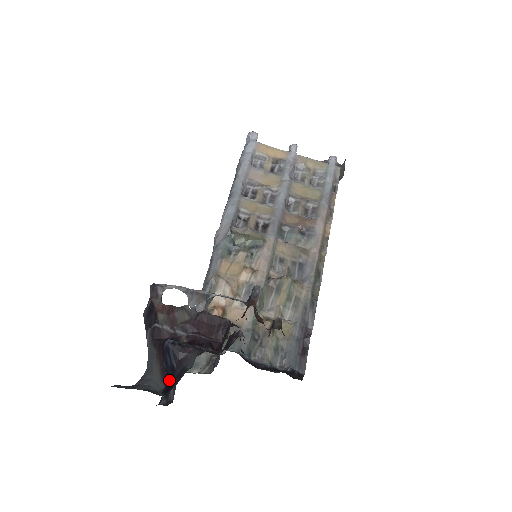
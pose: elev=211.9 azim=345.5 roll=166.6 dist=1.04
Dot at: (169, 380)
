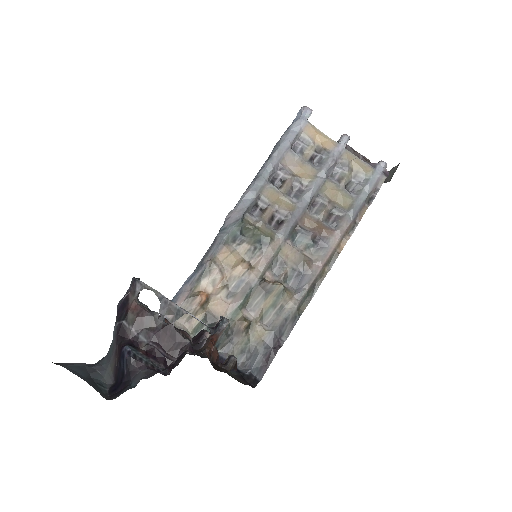
Dot at: (118, 380)
